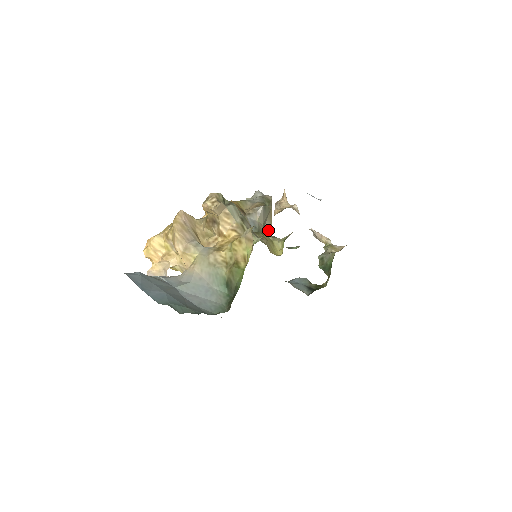
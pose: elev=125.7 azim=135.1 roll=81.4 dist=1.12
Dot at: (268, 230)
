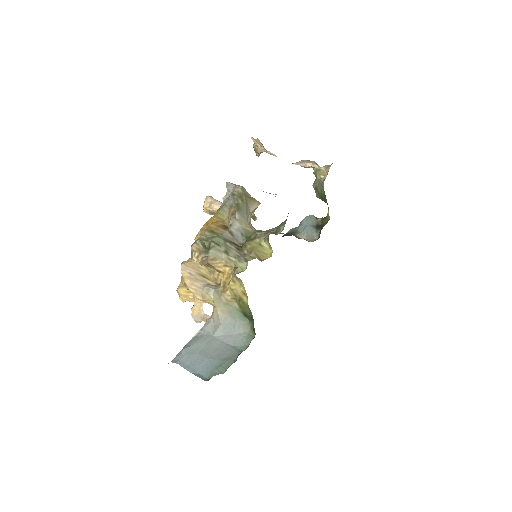
Dot at: (256, 207)
